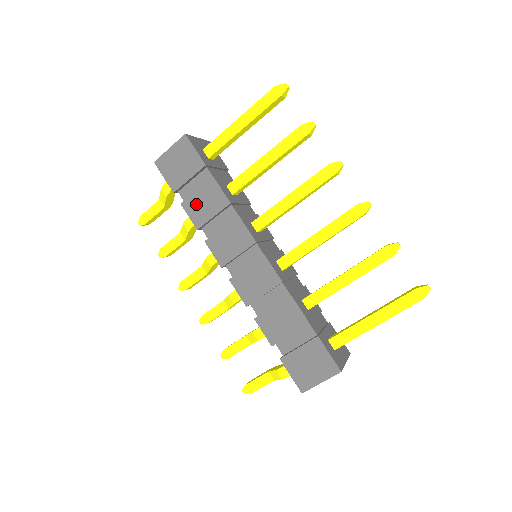
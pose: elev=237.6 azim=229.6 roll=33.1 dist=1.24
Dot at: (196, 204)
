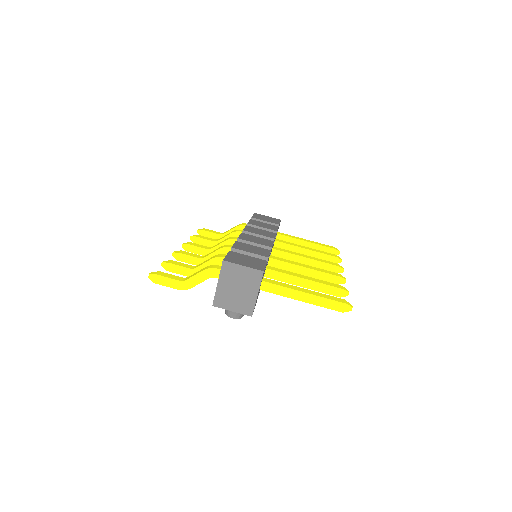
Dot at: (258, 223)
